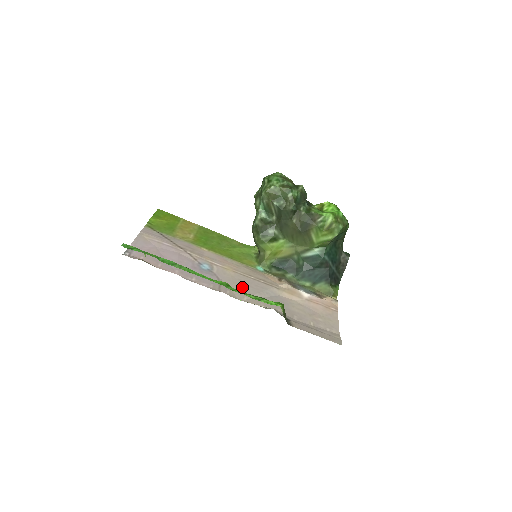
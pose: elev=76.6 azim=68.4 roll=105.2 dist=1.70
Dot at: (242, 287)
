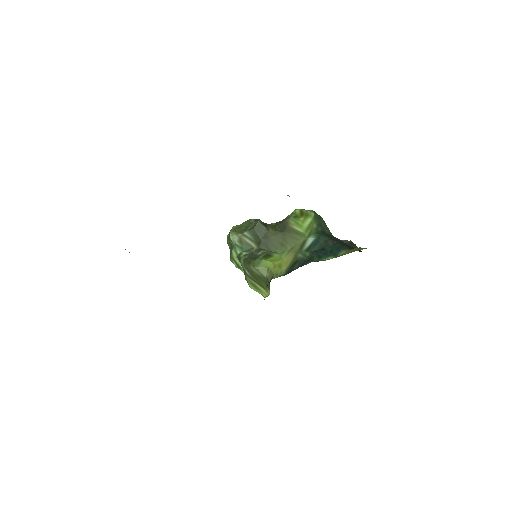
Dot at: occluded
